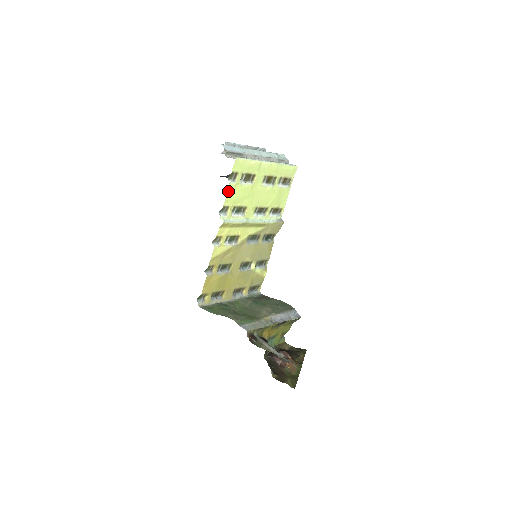
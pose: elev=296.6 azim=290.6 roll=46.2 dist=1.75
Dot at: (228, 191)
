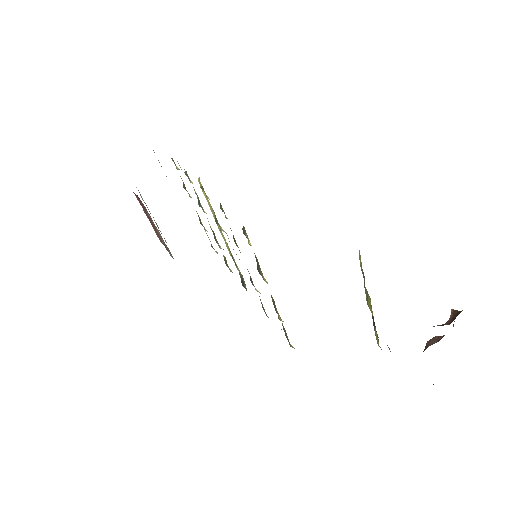
Dot at: occluded
